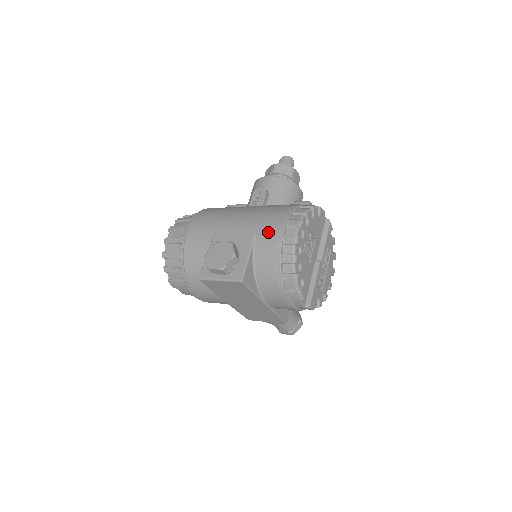
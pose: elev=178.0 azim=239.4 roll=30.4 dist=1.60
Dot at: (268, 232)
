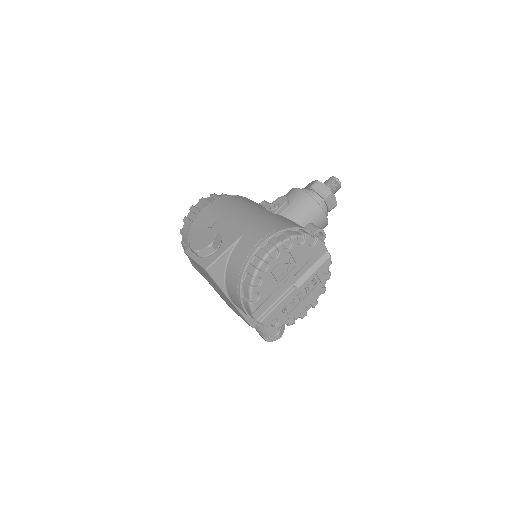
Dot at: (251, 238)
